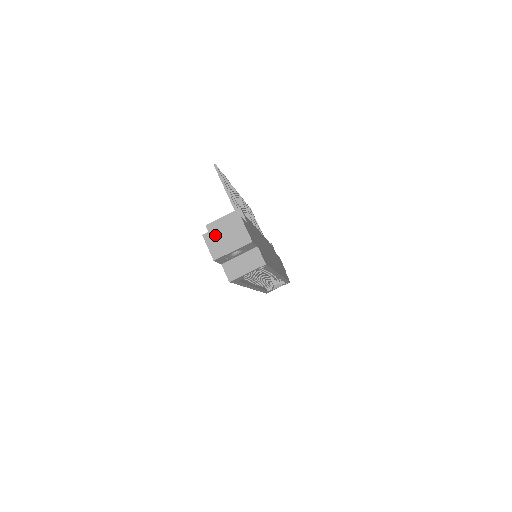
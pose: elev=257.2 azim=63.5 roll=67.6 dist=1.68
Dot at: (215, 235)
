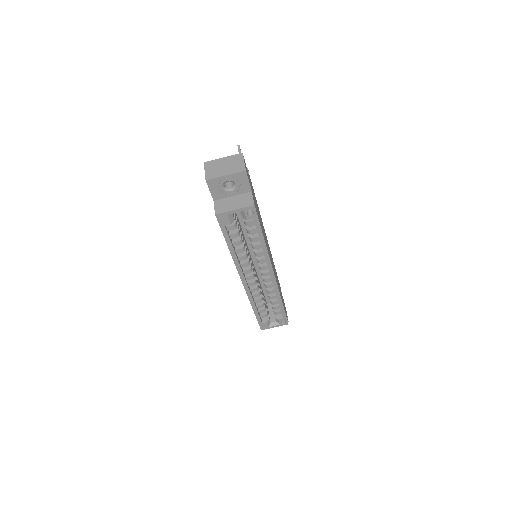
Dot at: (215, 163)
